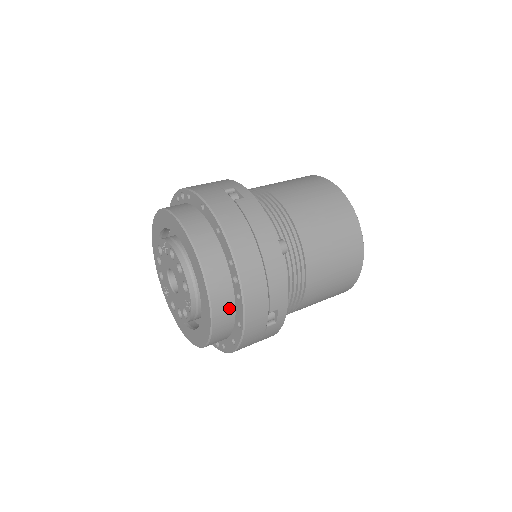
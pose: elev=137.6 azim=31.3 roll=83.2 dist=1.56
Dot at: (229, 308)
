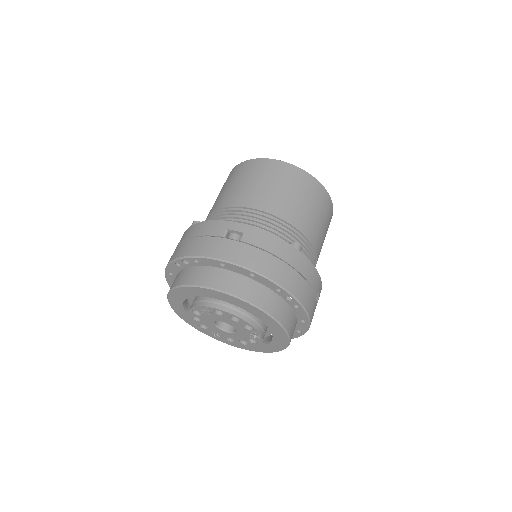
Dot at: (292, 318)
